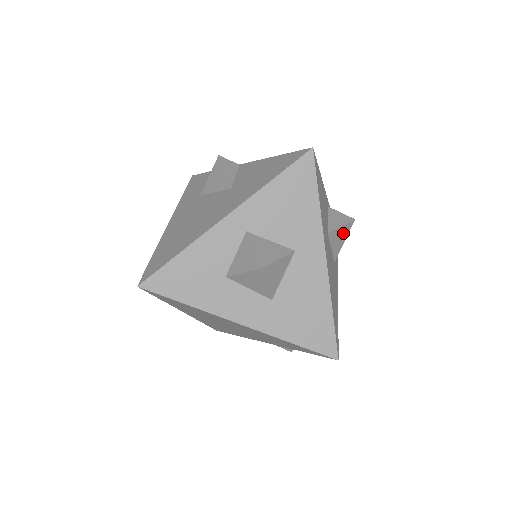
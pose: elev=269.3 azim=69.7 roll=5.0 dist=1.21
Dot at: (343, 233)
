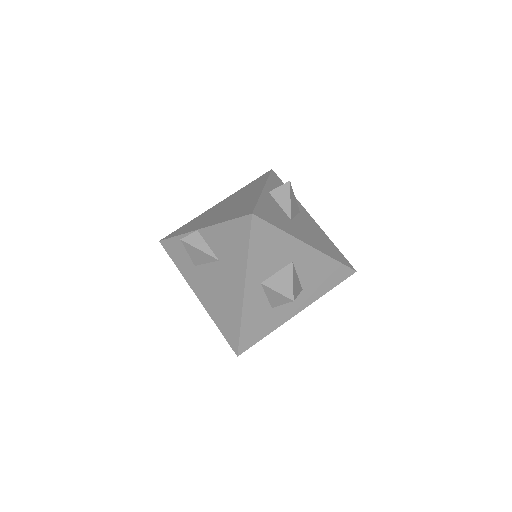
Dot at: (292, 199)
